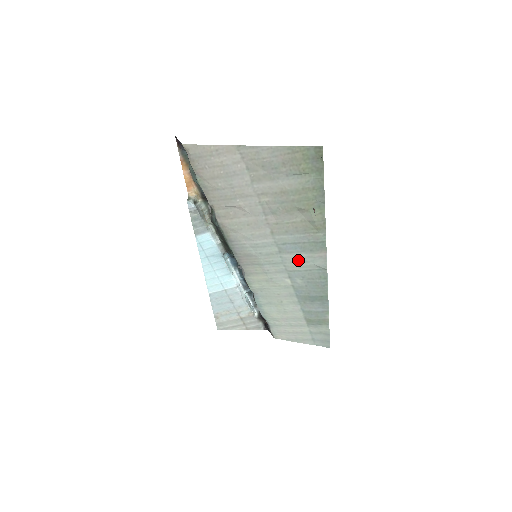
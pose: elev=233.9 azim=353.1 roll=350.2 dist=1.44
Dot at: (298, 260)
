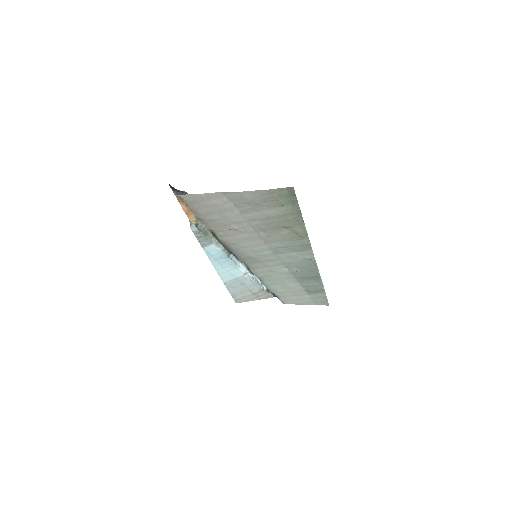
Dot at: (291, 257)
